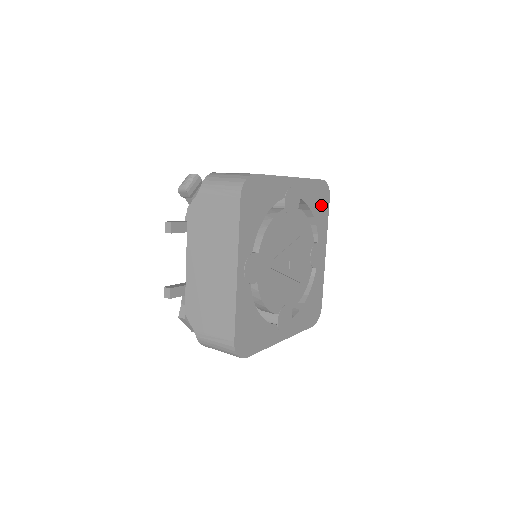
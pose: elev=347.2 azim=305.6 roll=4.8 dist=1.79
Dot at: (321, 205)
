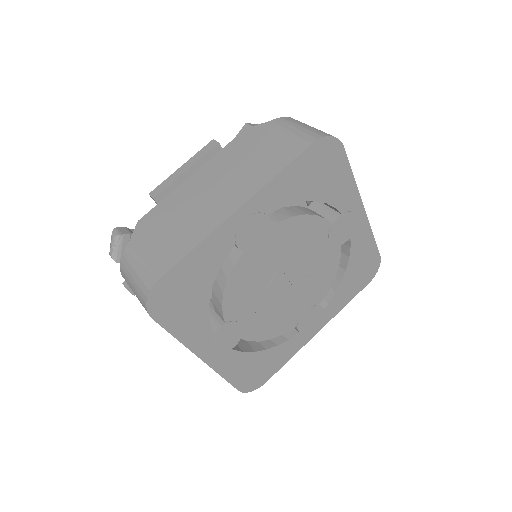
Dot at: (326, 173)
